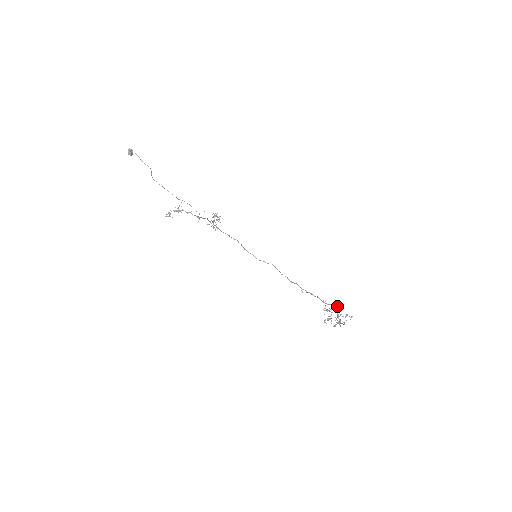
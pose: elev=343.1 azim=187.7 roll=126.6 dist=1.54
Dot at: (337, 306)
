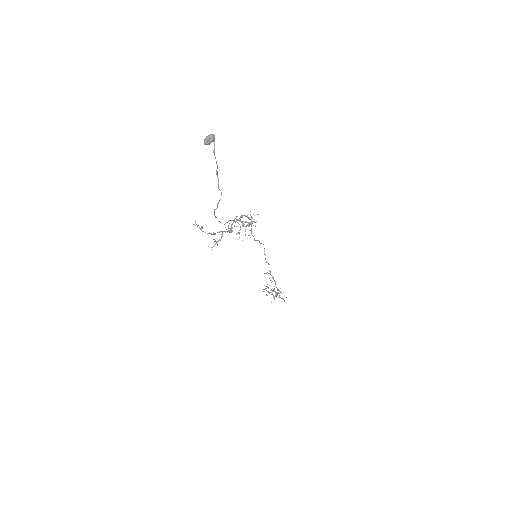
Dot at: (283, 292)
